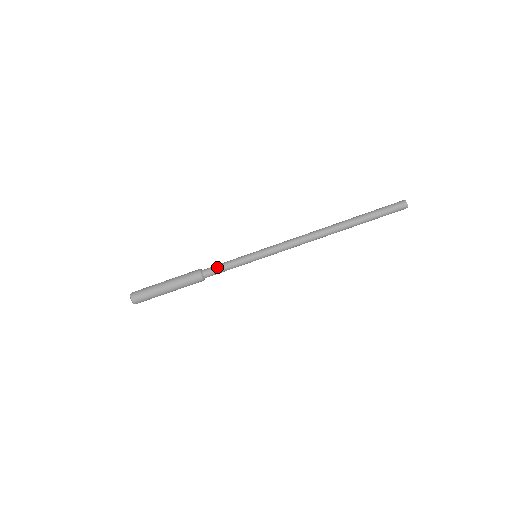
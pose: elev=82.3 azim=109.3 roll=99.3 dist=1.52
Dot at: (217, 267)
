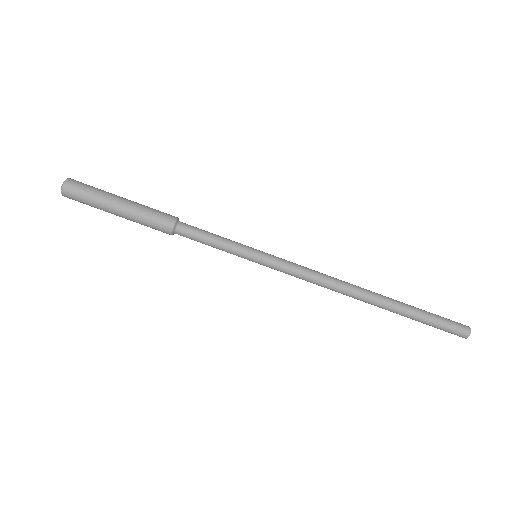
Dot at: (200, 233)
